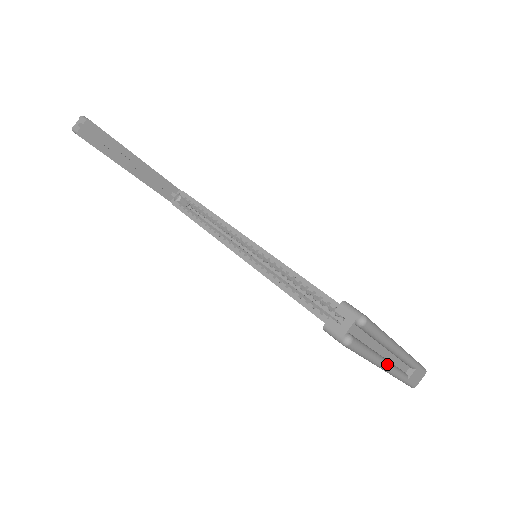
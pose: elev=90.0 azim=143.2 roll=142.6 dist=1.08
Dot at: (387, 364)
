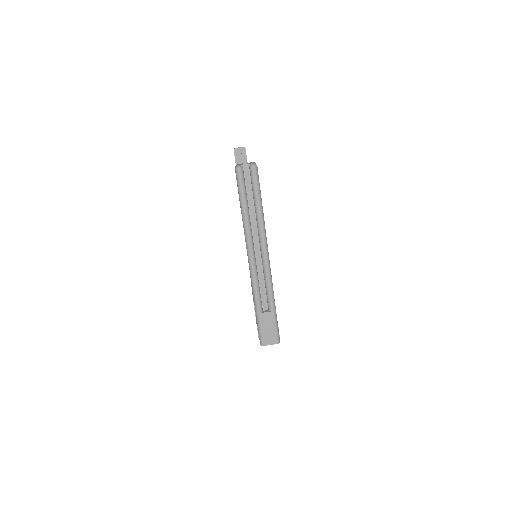
Dot at: (252, 249)
